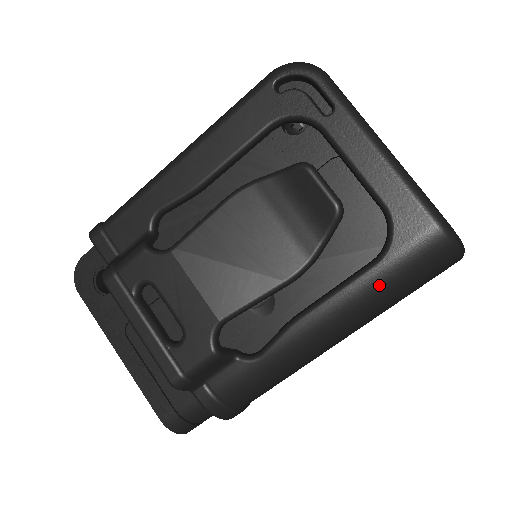
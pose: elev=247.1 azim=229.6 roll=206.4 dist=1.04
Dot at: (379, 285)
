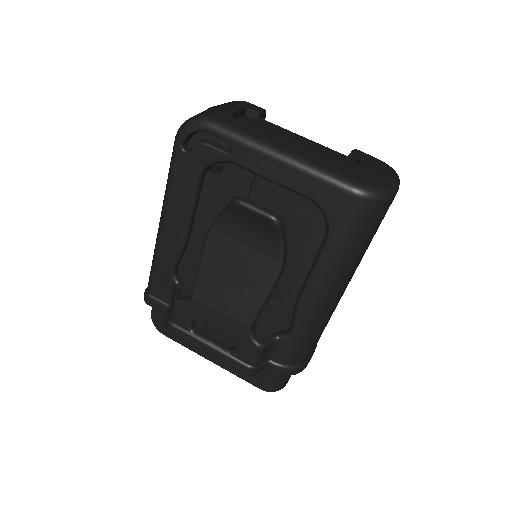
Dot at: (339, 253)
